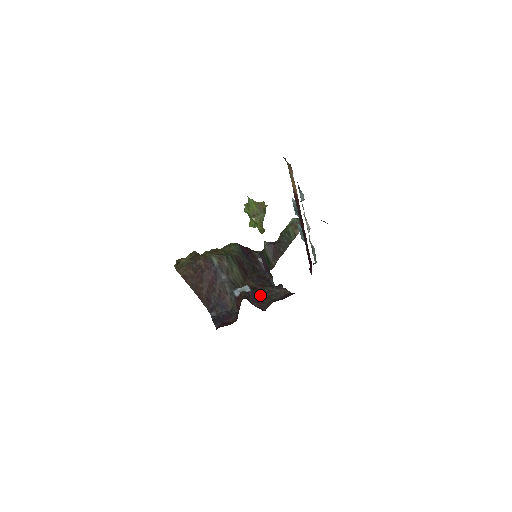
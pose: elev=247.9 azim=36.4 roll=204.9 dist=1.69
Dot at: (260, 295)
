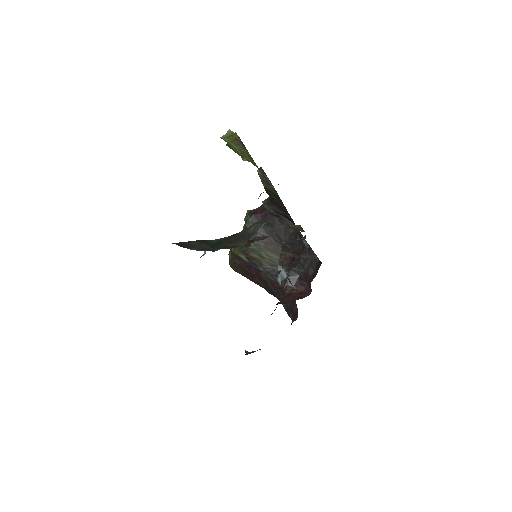
Dot at: (300, 271)
